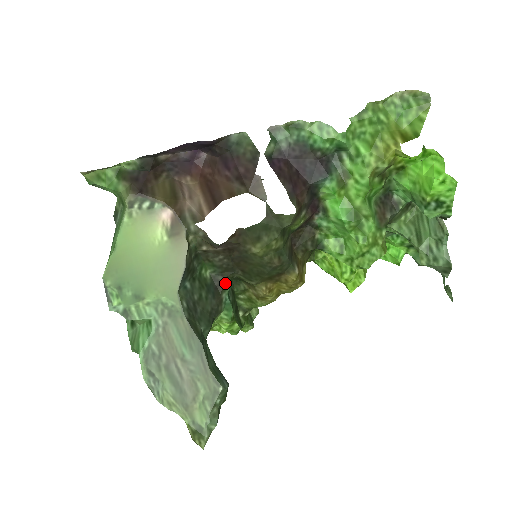
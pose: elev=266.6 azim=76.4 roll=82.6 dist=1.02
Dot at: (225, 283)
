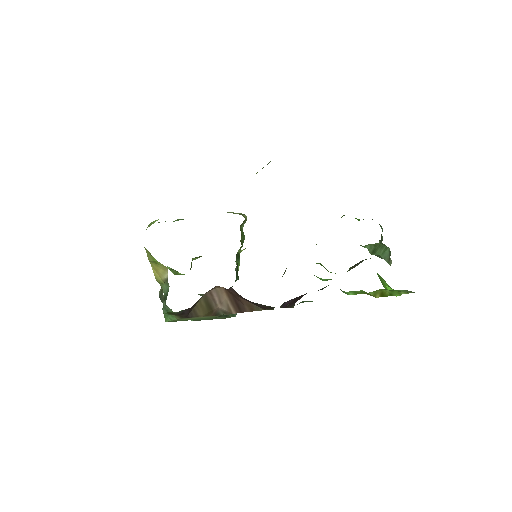
Dot at: occluded
